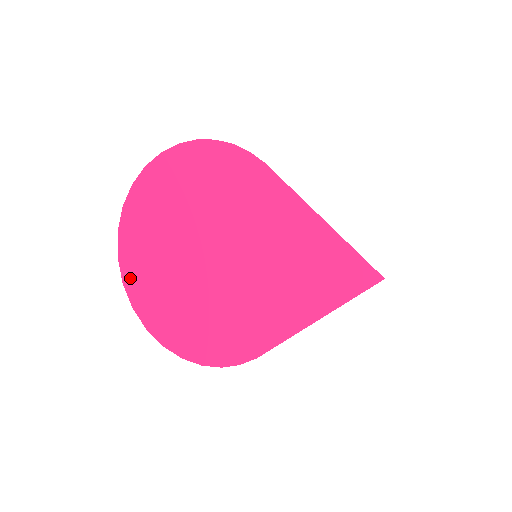
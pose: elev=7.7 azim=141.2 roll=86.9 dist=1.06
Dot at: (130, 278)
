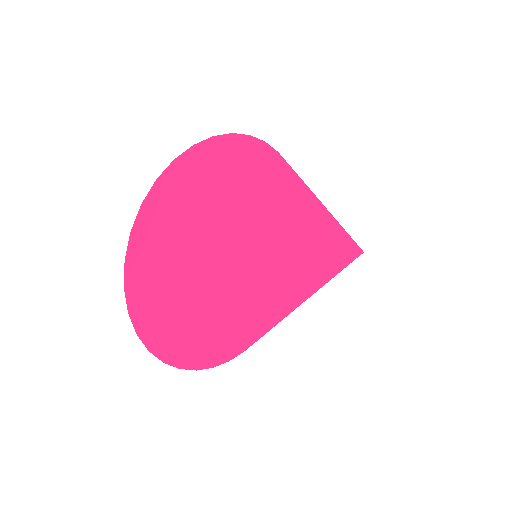
Dot at: (135, 306)
